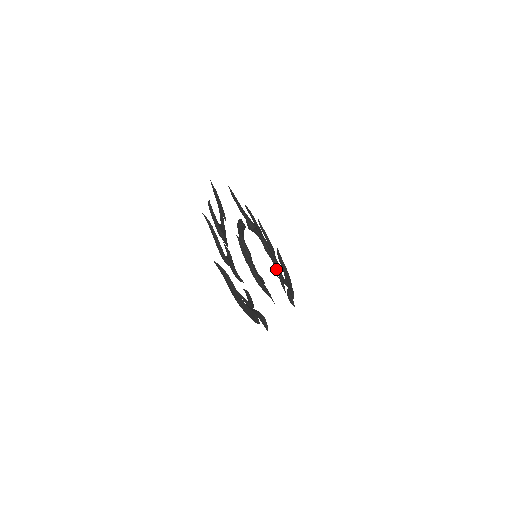
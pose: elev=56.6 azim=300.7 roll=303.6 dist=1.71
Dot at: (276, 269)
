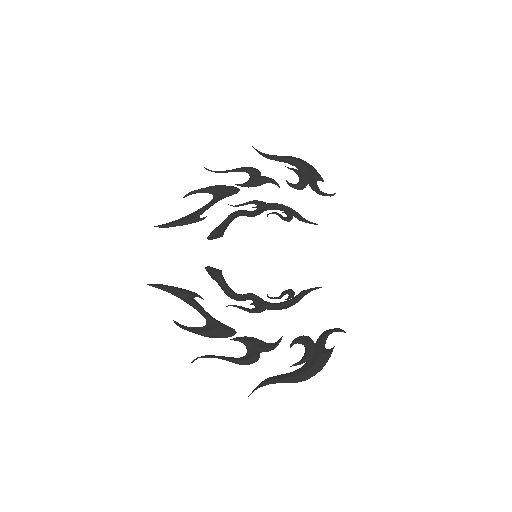
Dot at: (281, 218)
